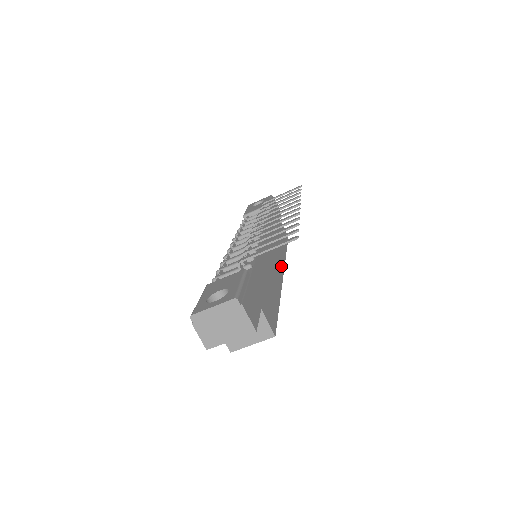
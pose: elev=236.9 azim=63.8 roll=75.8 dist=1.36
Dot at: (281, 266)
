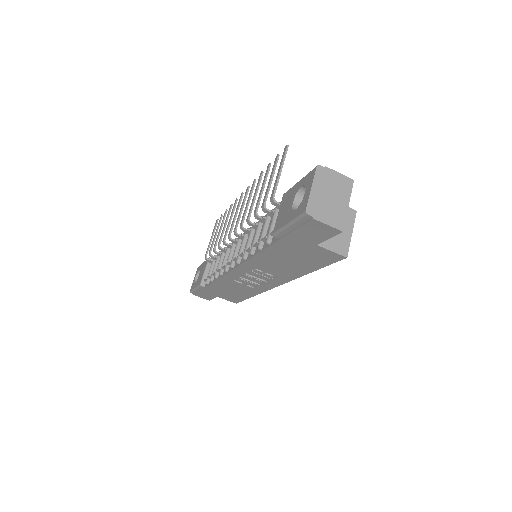
Dot at: occluded
